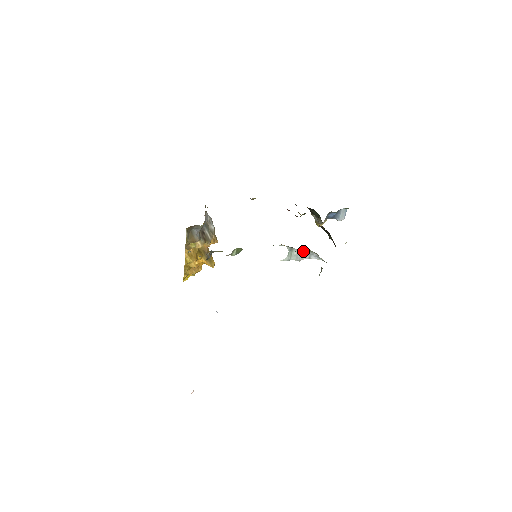
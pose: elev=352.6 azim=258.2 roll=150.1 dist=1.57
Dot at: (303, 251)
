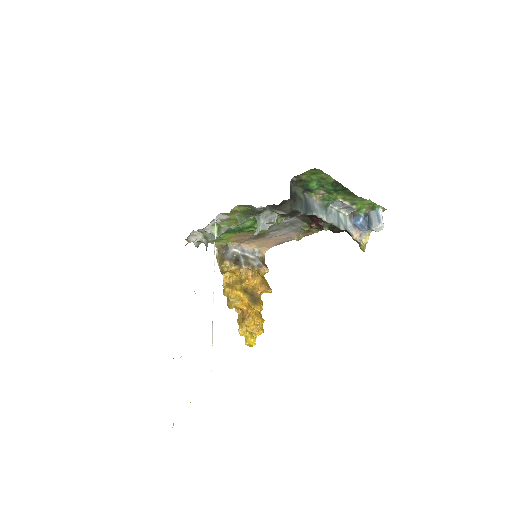
Dot at: (268, 216)
